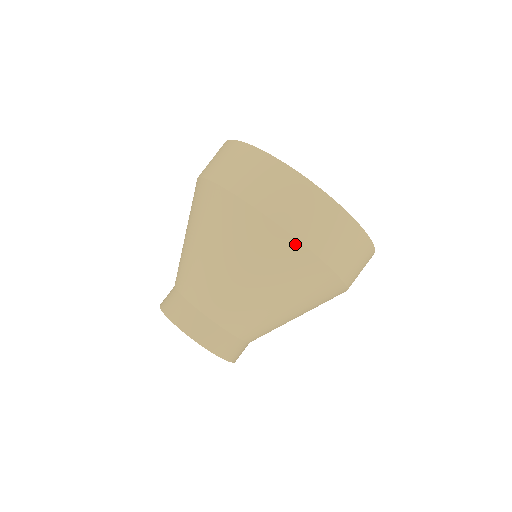
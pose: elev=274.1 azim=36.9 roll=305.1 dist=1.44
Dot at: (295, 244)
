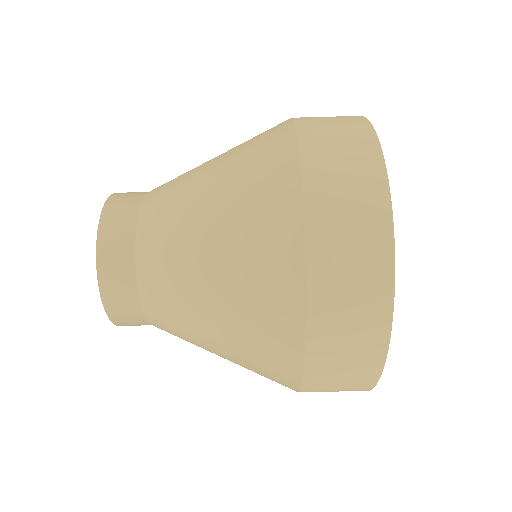
Dot at: (297, 238)
